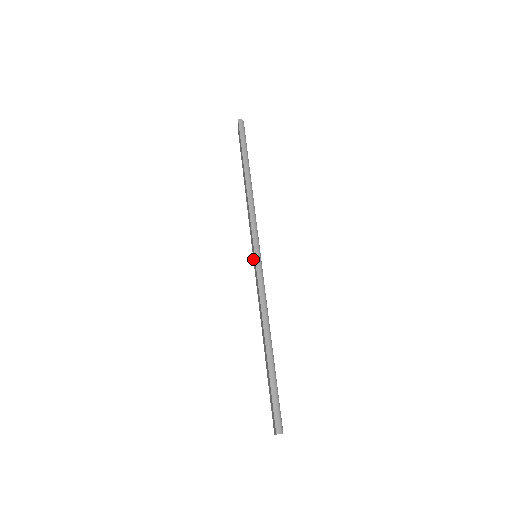
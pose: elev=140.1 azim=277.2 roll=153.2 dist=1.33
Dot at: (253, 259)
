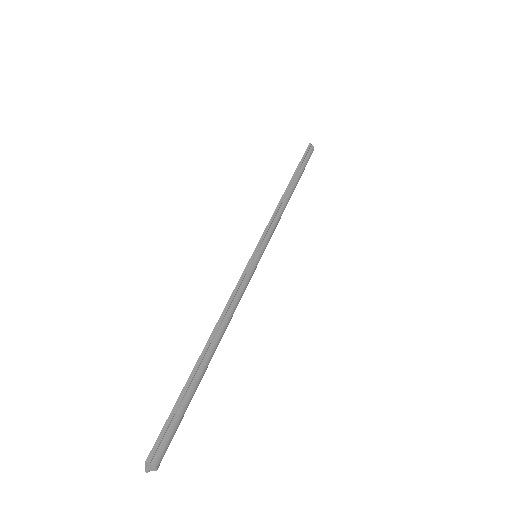
Dot at: occluded
